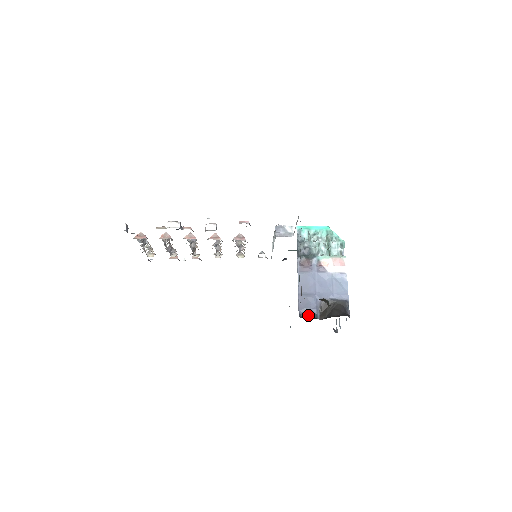
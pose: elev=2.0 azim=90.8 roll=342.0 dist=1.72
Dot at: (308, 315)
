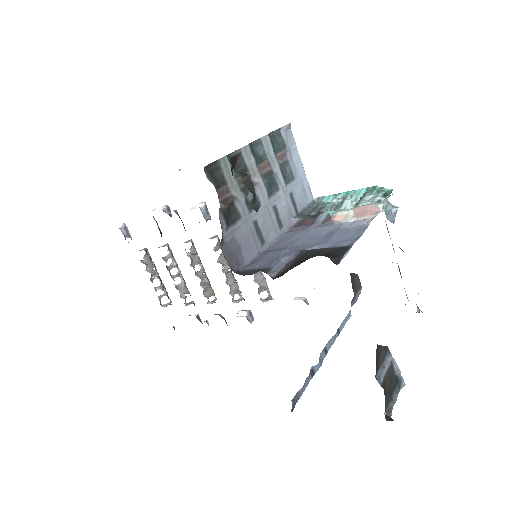
Dot at: (252, 271)
